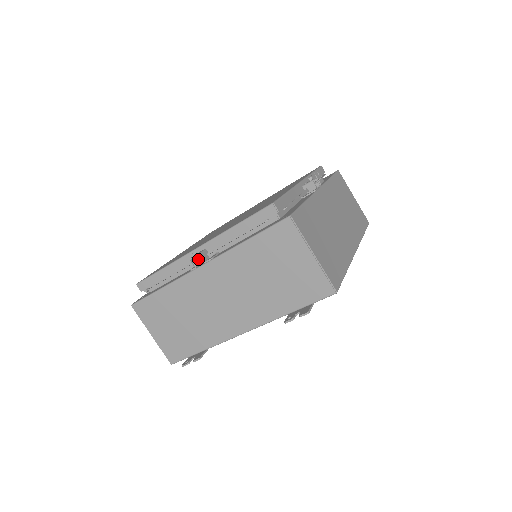
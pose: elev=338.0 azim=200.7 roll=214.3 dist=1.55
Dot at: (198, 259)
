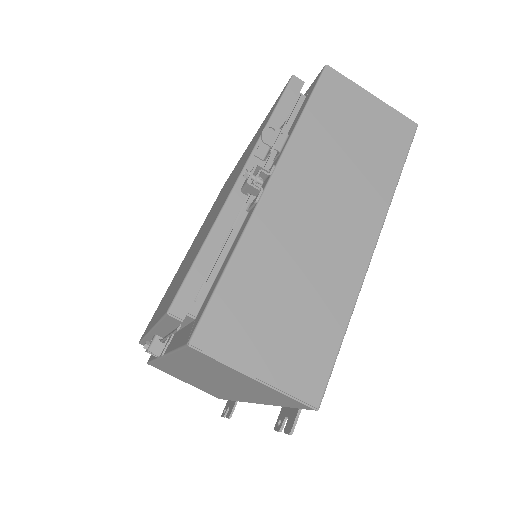
Dot at: (153, 352)
